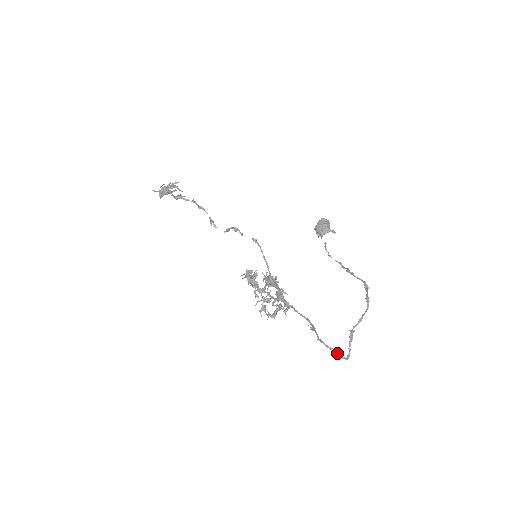
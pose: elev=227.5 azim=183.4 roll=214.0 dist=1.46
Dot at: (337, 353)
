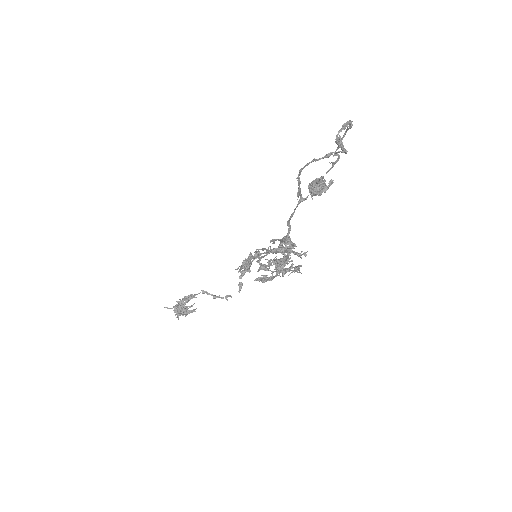
Dot at: (322, 157)
